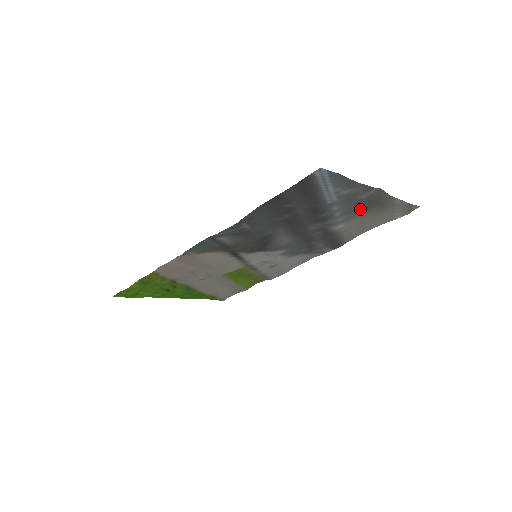
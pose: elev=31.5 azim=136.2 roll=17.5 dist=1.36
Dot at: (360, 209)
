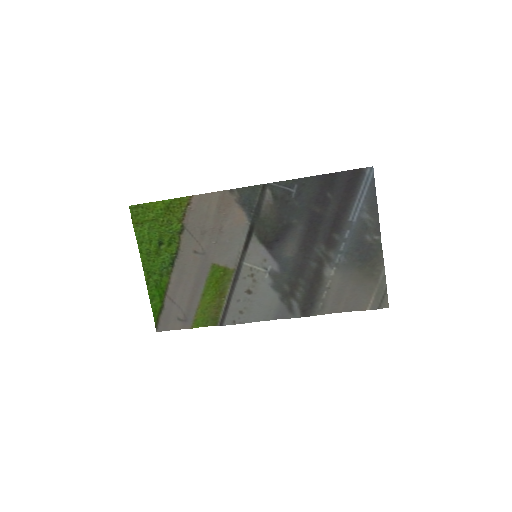
Dot at: (357, 259)
